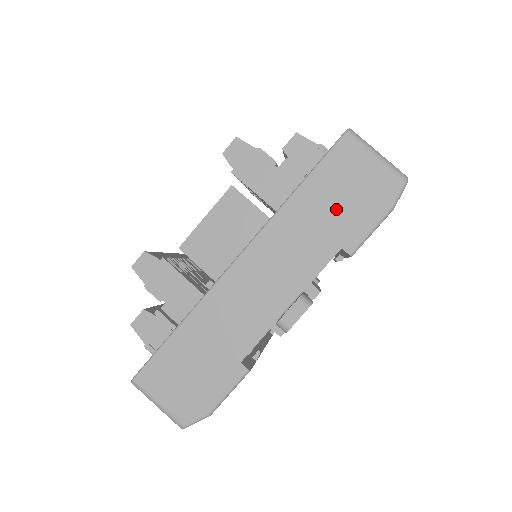
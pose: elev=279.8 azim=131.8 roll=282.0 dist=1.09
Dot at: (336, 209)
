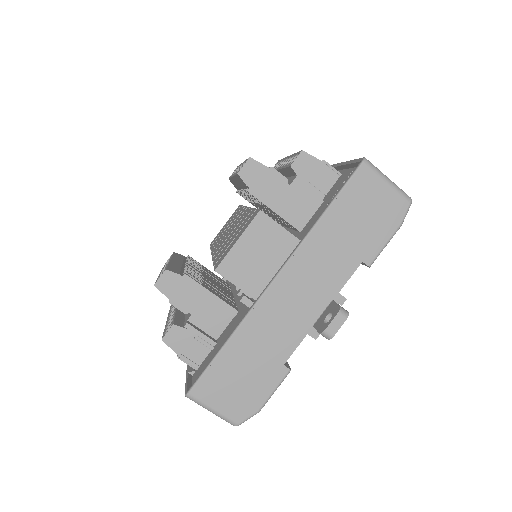
Dot at: (357, 229)
